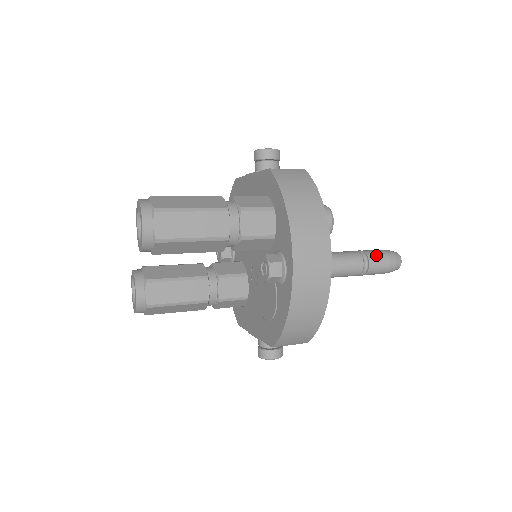
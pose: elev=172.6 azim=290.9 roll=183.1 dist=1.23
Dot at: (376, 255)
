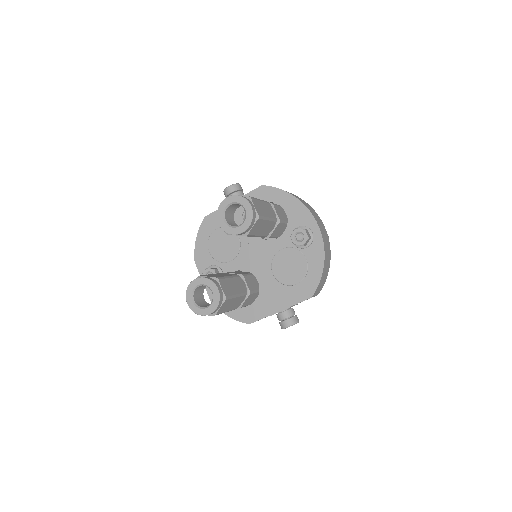
Dot at: occluded
